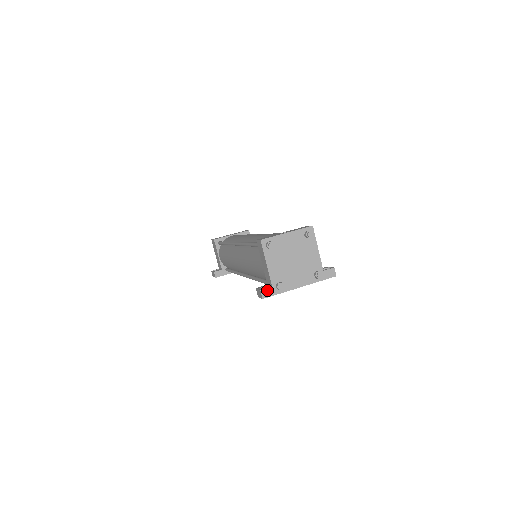
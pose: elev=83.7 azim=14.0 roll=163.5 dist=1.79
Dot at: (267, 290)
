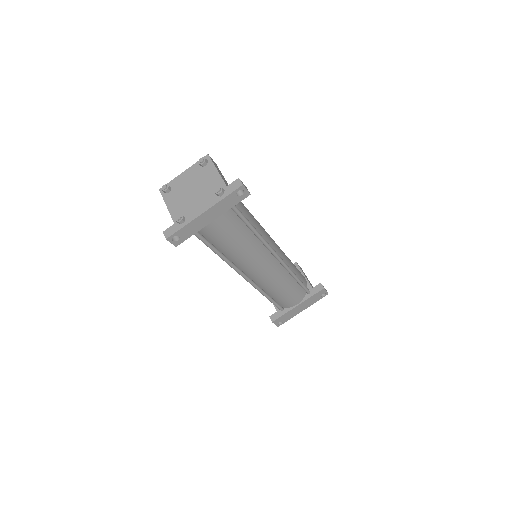
Dot at: (170, 229)
